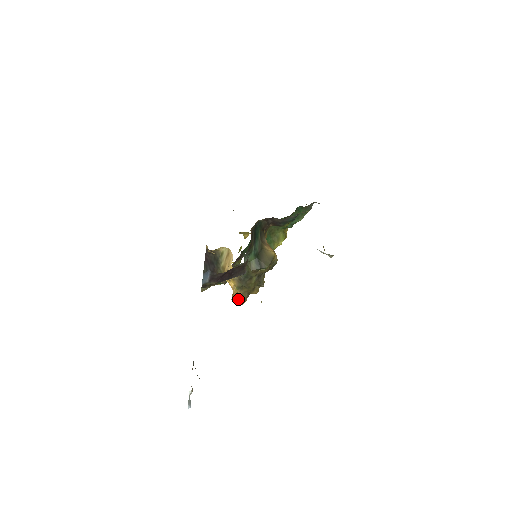
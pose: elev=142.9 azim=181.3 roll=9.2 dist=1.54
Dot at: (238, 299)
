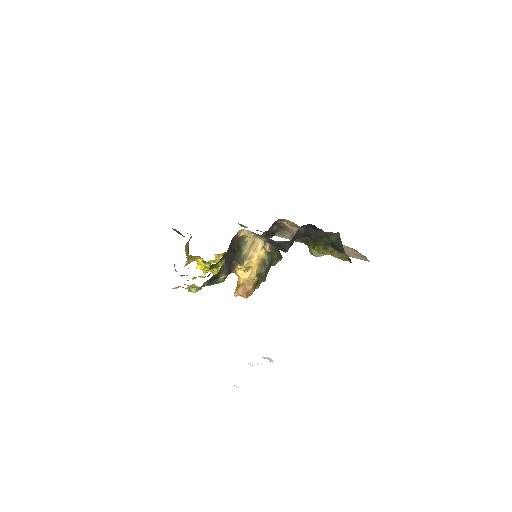
Dot at: (250, 289)
